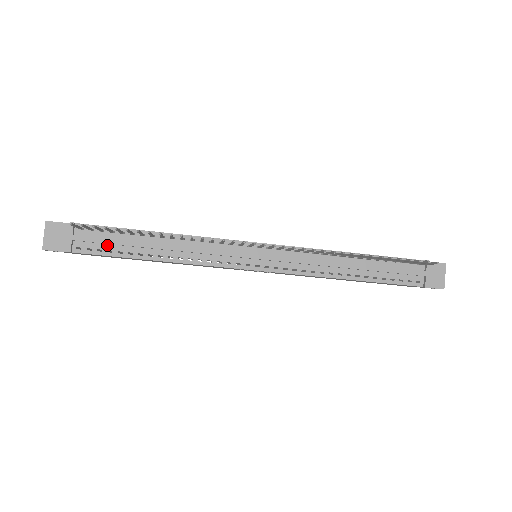
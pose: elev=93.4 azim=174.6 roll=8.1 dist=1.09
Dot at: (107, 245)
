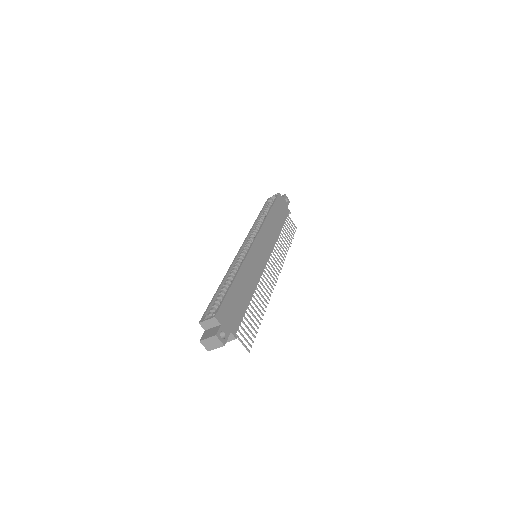
Dot at: occluded
